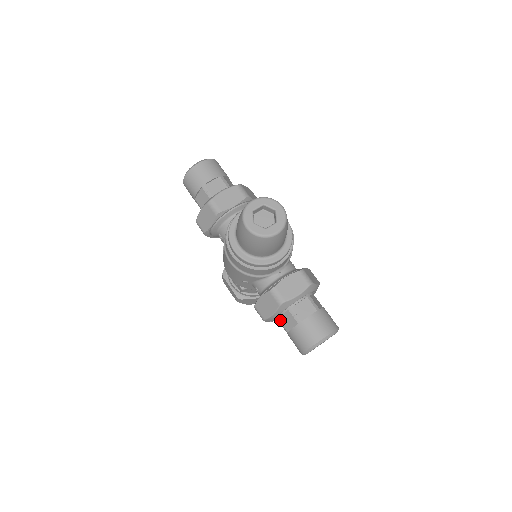
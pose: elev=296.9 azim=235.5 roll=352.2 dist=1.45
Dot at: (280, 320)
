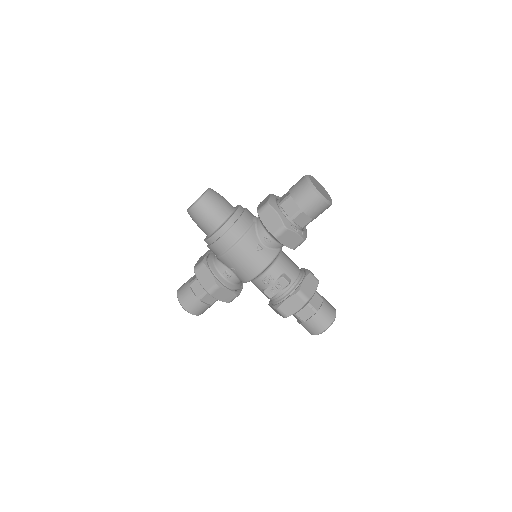
Dot at: (290, 216)
